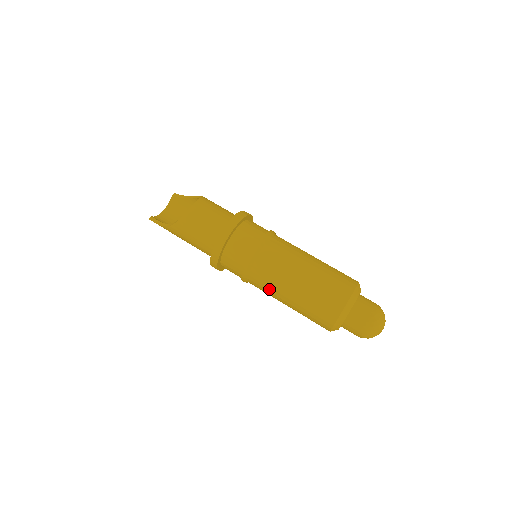
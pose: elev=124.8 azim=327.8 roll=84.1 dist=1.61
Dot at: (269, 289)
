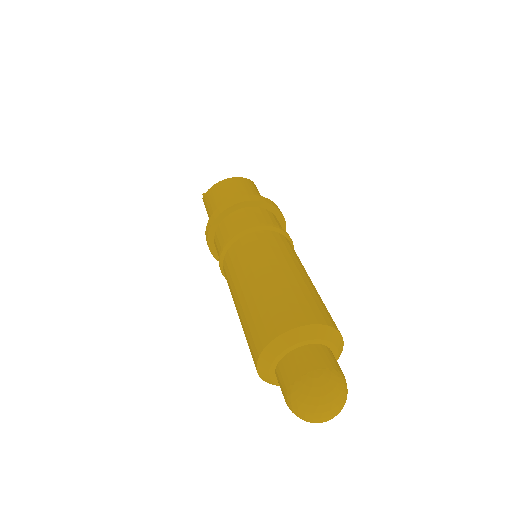
Dot at: (230, 287)
